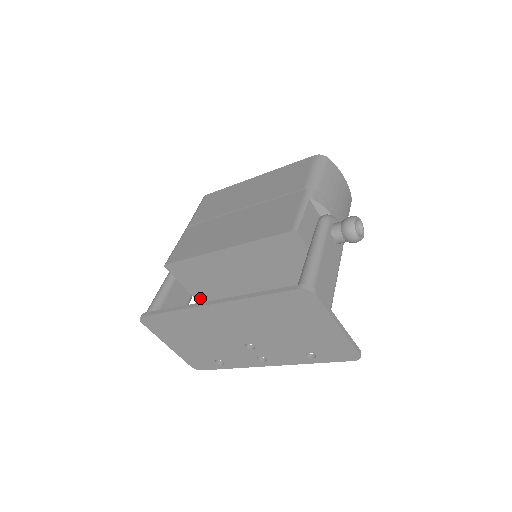
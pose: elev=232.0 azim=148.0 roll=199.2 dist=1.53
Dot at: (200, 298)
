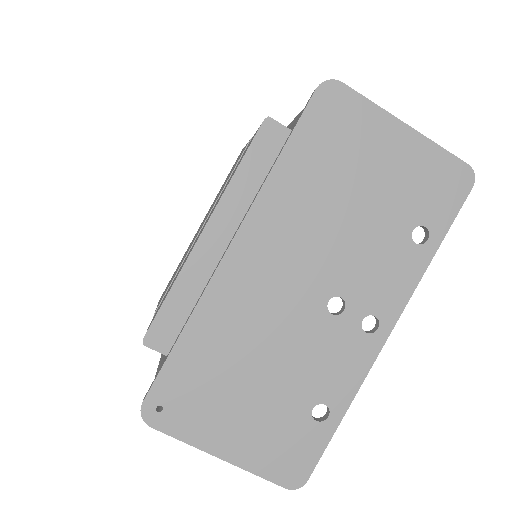
Dot at: occluded
